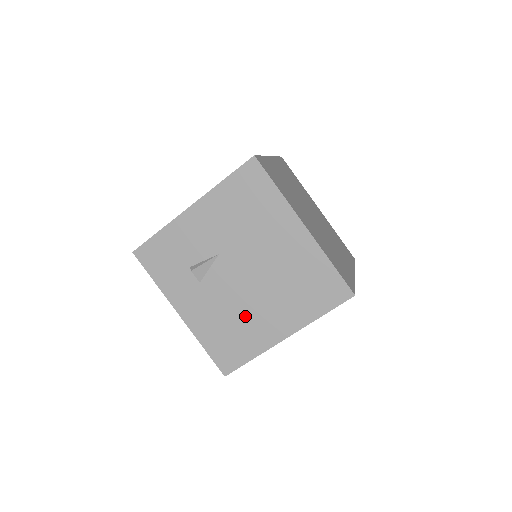
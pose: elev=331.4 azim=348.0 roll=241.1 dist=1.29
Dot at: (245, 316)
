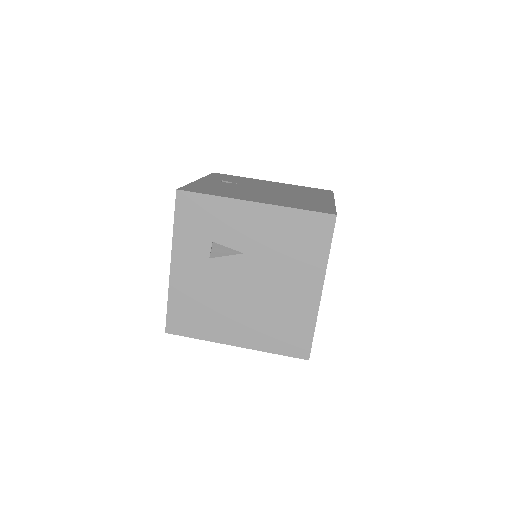
Dot at: (221, 308)
